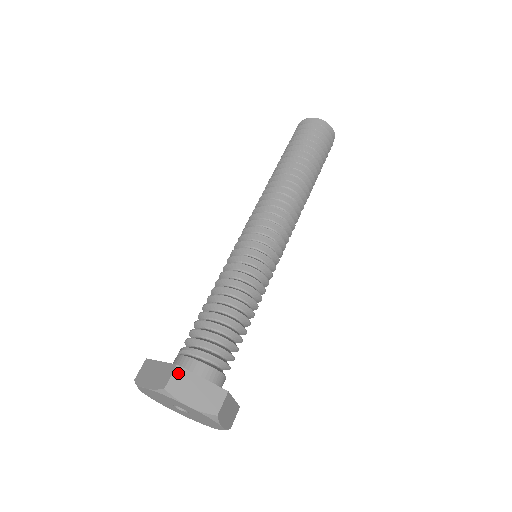
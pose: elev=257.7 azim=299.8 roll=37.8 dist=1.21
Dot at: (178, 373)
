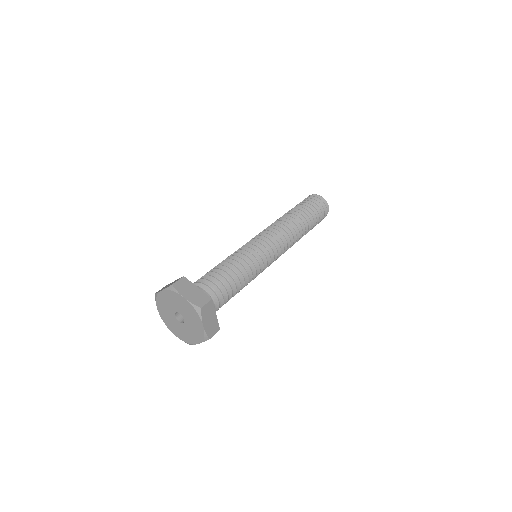
Dot at: (183, 280)
